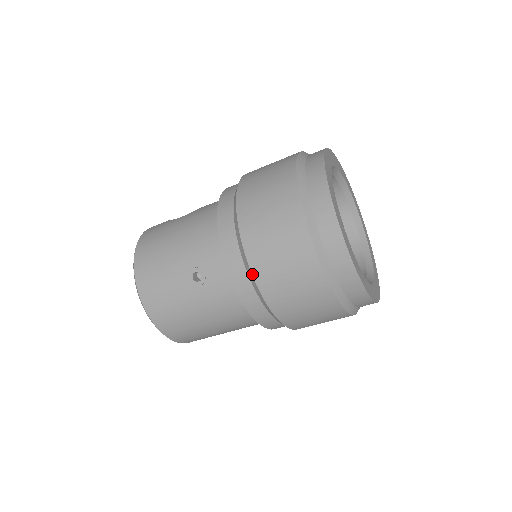
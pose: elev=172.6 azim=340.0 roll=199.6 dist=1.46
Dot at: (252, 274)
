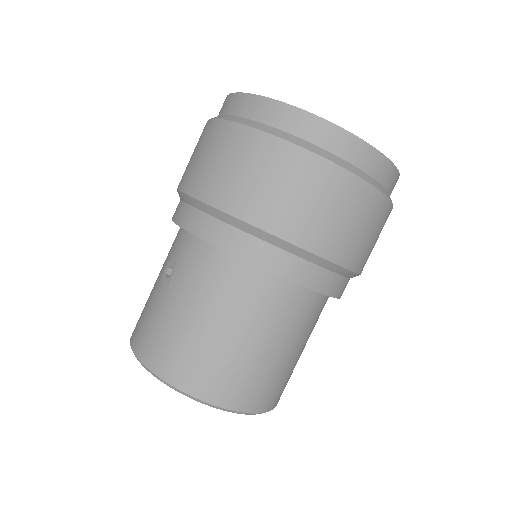
Dot at: (192, 197)
